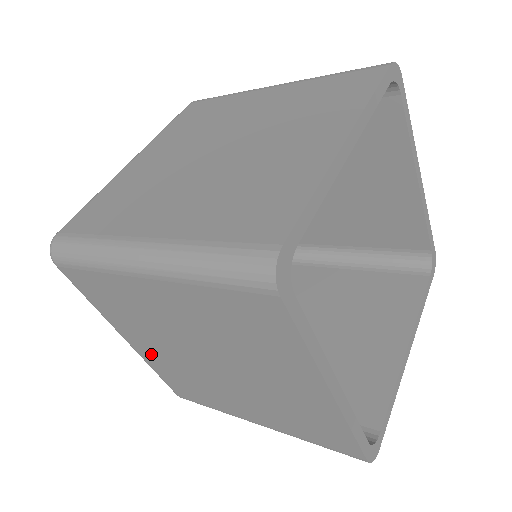
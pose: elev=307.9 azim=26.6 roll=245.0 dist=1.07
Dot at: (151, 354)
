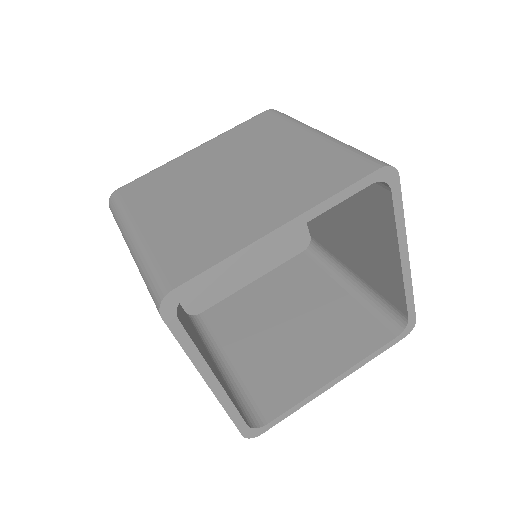
Dot at: occluded
